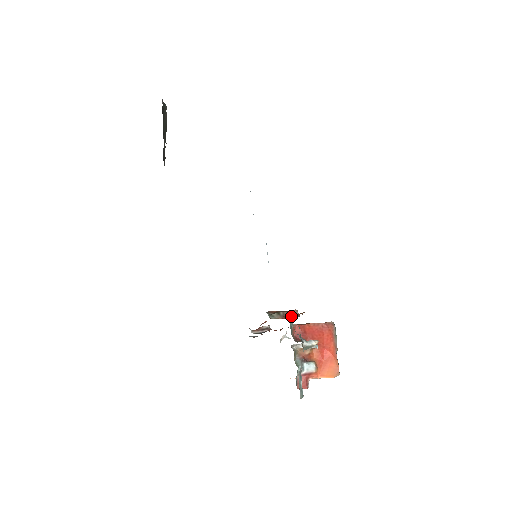
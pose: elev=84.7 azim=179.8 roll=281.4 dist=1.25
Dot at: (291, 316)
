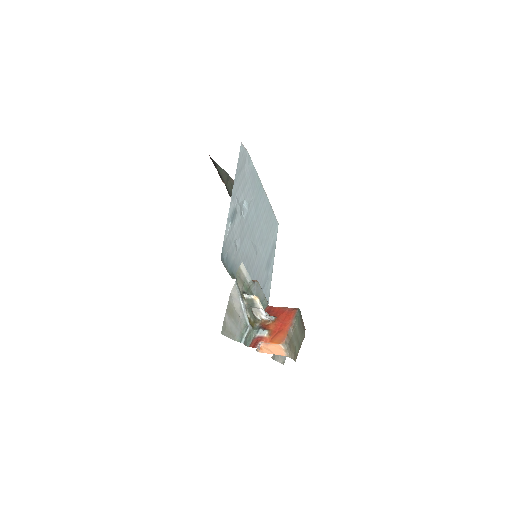
Dot at: occluded
